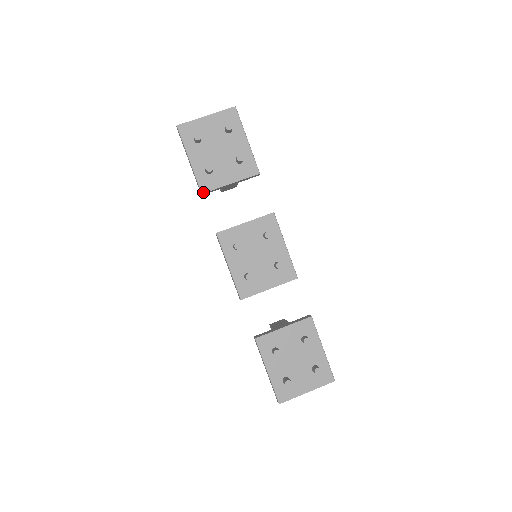
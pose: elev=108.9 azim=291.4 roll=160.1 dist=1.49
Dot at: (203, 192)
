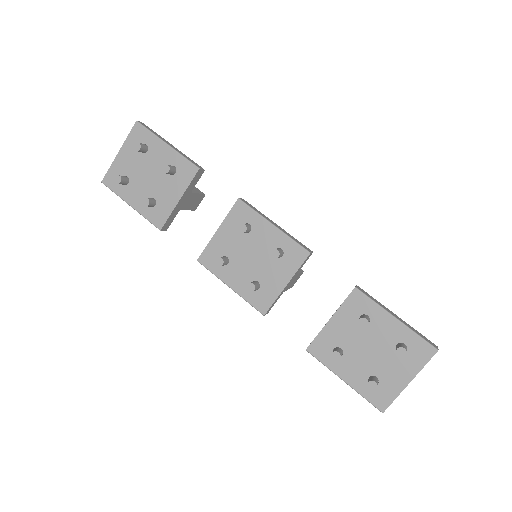
Dot at: (160, 228)
